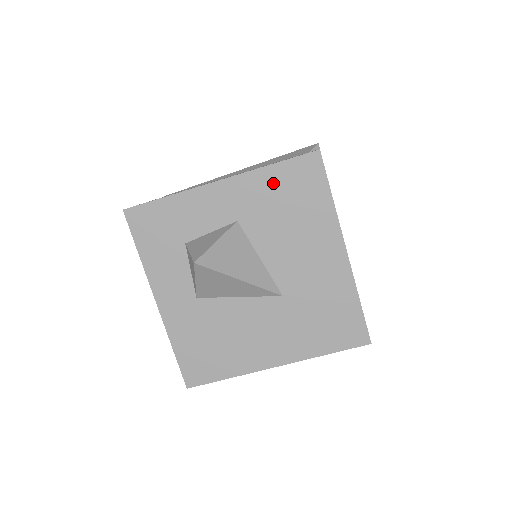
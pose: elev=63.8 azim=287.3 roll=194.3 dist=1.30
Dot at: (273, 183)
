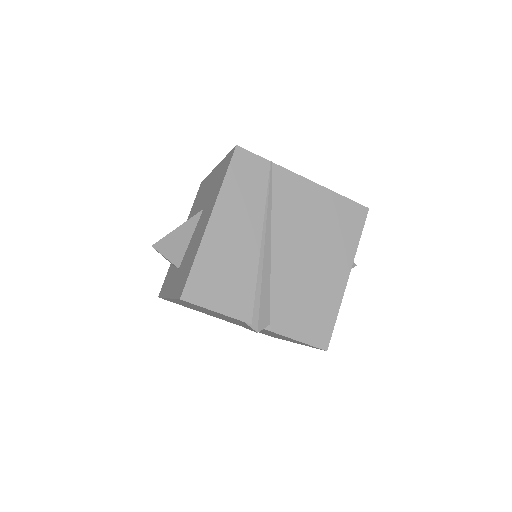
Dot at: (193, 208)
